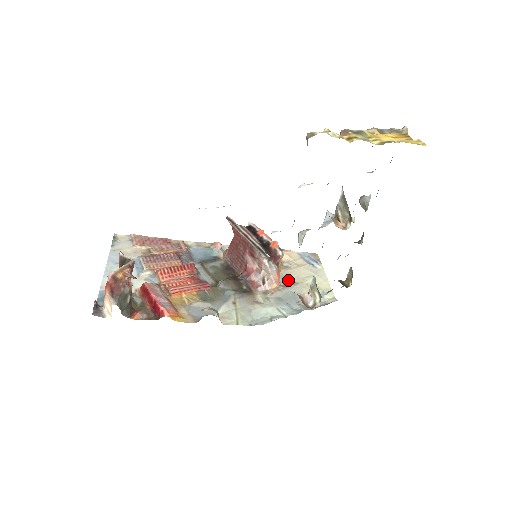
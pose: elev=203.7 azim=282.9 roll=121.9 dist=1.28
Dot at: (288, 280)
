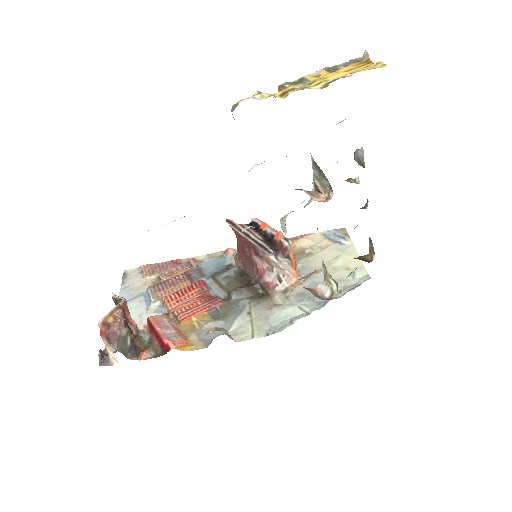
Dot at: (311, 269)
